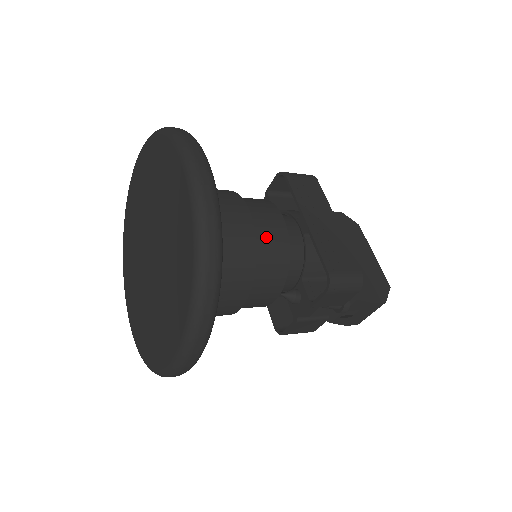
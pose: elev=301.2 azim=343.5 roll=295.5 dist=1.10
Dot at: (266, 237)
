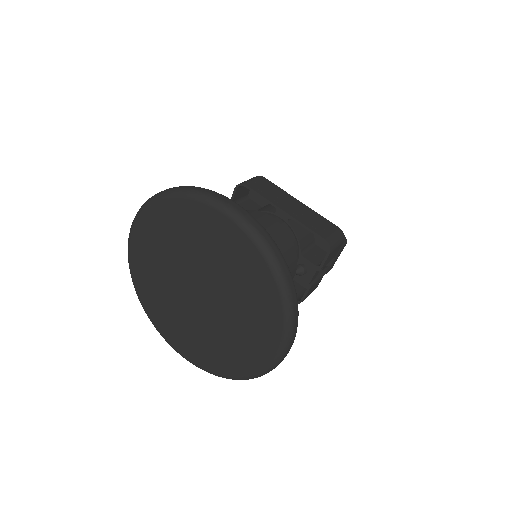
Dot at: (274, 236)
